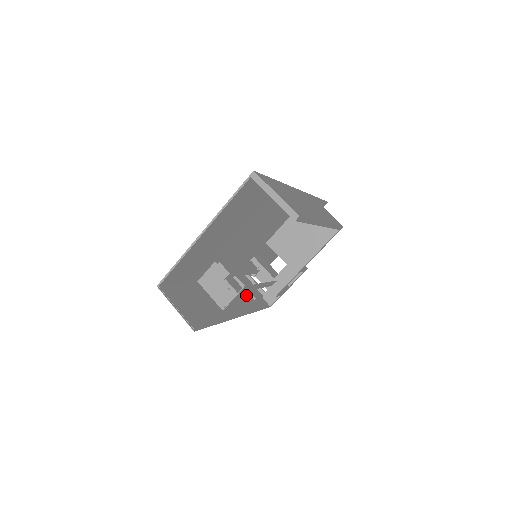
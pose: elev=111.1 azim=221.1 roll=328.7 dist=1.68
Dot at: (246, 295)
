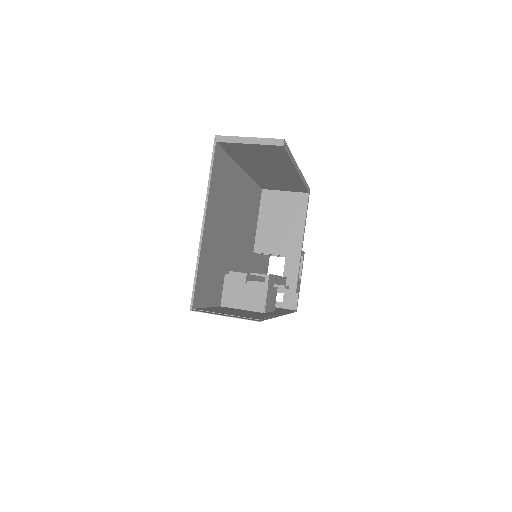
Dot at: (273, 292)
